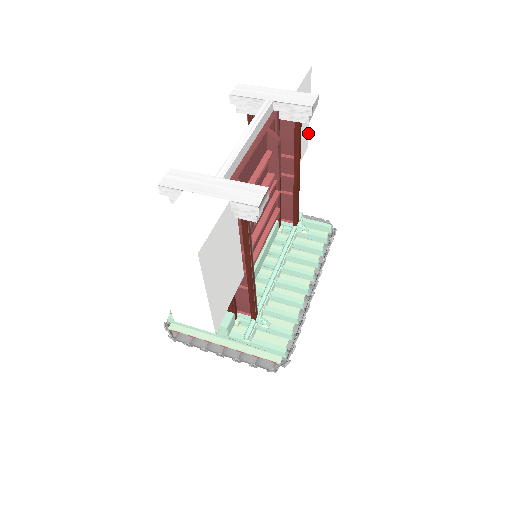
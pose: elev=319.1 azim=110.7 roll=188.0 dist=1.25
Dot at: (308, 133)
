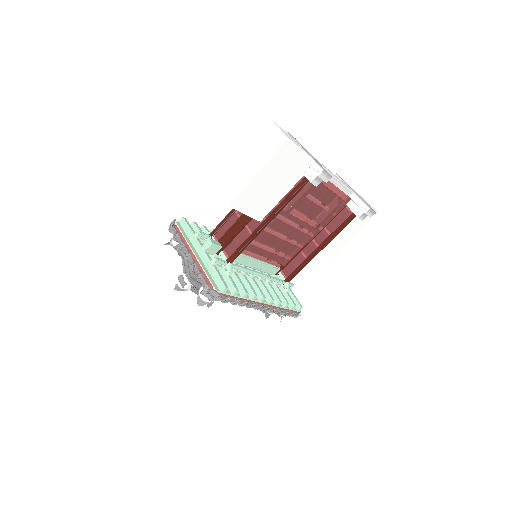
Dot at: (342, 249)
